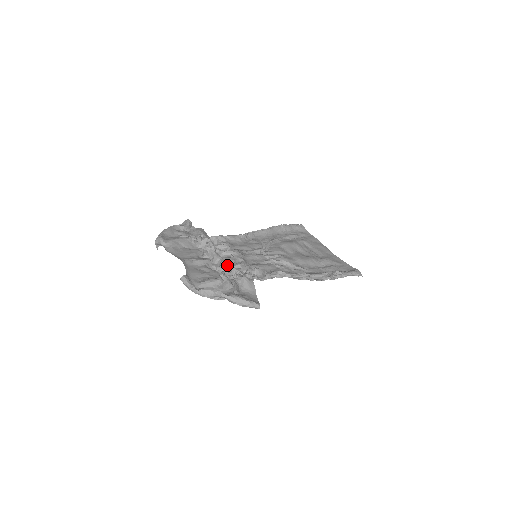
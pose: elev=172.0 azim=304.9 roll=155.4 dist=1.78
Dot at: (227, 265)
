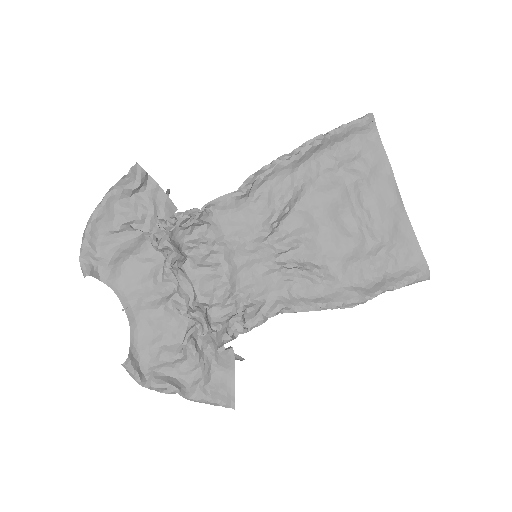
Dot at: (197, 319)
